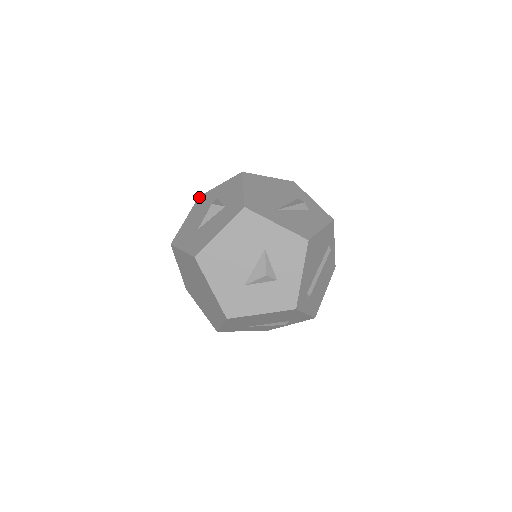
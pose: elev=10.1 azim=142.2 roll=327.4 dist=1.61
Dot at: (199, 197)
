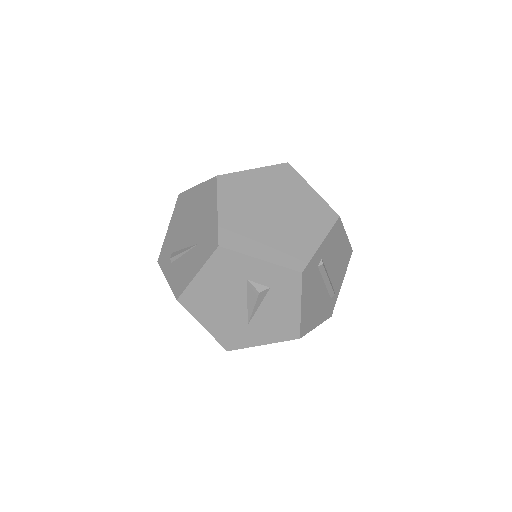
Dot at: occluded
